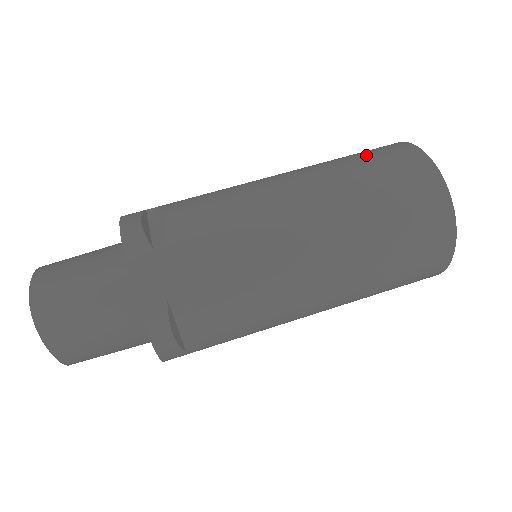
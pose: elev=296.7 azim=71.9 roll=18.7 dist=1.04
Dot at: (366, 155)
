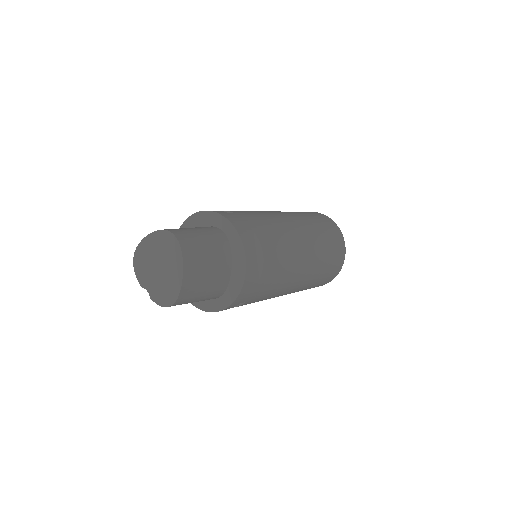
Dot at: occluded
